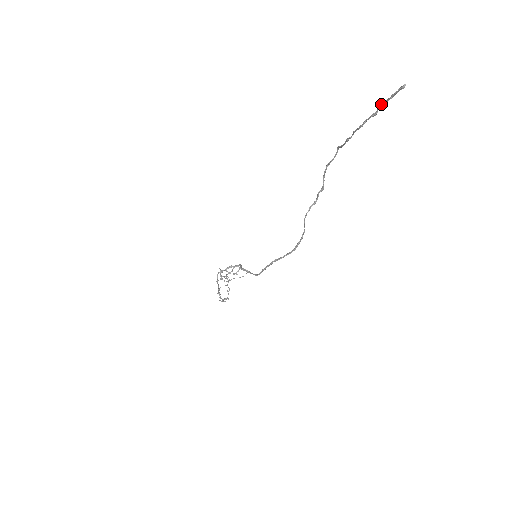
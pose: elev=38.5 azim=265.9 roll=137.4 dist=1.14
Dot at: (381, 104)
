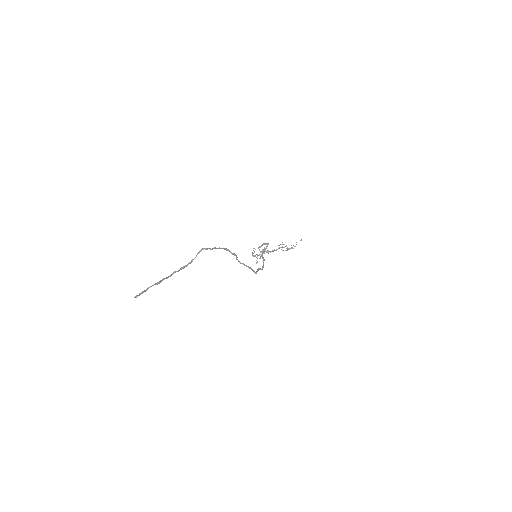
Dot at: (150, 286)
